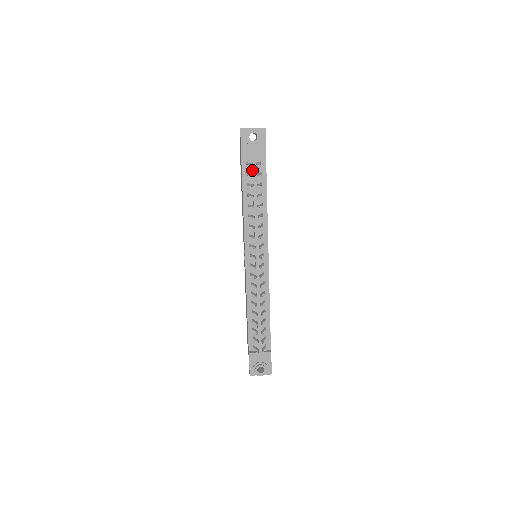
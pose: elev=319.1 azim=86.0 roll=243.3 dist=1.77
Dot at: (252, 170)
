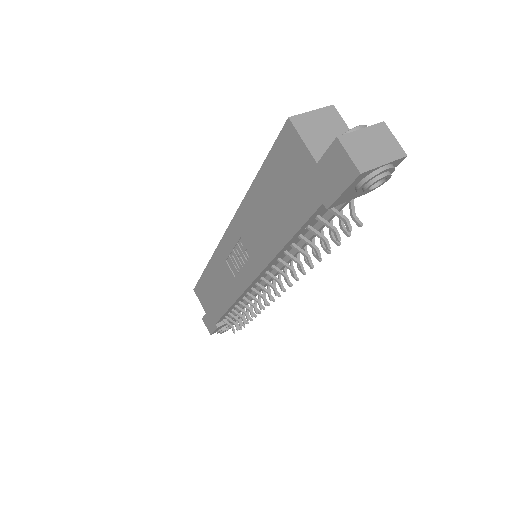
Dot at: (332, 215)
